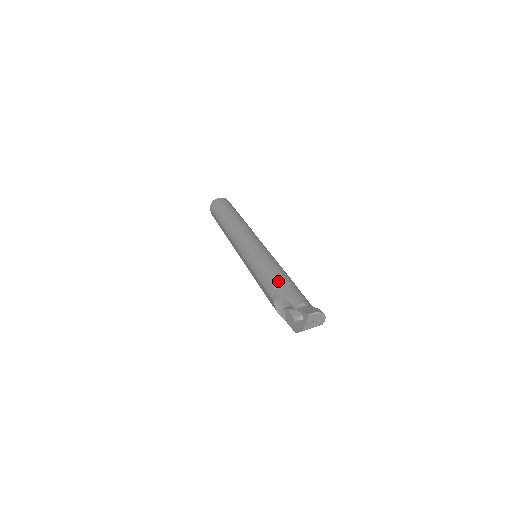
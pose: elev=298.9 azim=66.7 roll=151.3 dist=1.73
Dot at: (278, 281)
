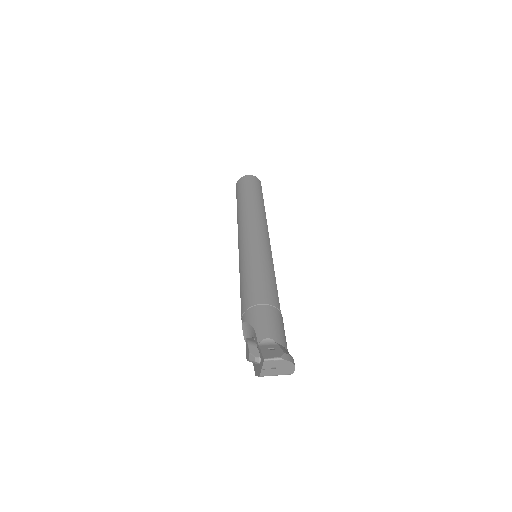
Dot at: (256, 298)
